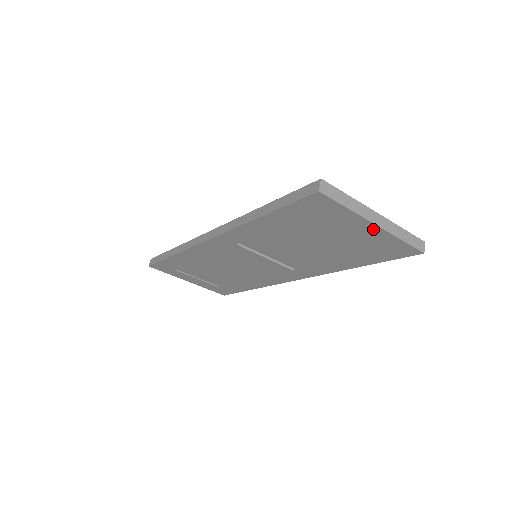
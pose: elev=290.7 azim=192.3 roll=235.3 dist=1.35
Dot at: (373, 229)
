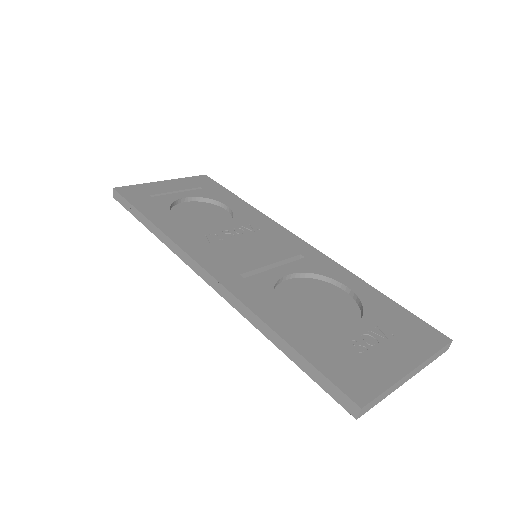
Dot at: occluded
